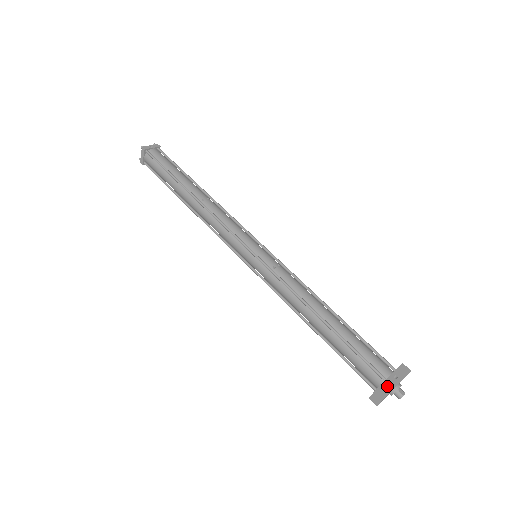
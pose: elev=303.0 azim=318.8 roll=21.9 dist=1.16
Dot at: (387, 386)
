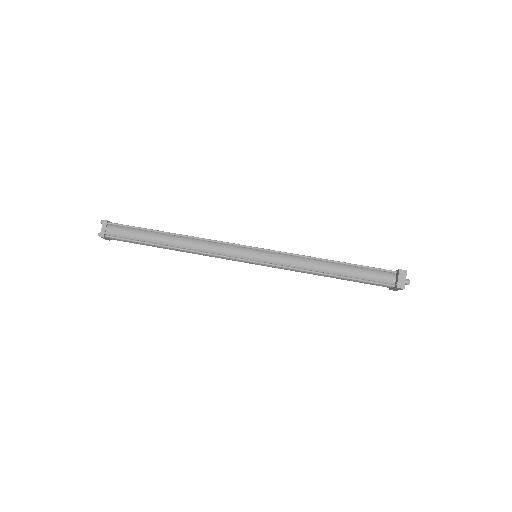
Dot at: (402, 270)
